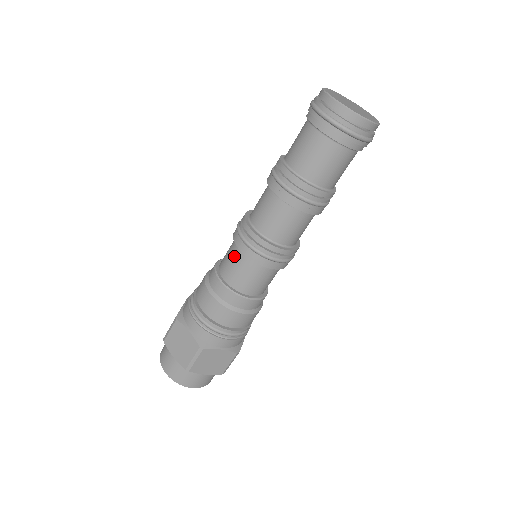
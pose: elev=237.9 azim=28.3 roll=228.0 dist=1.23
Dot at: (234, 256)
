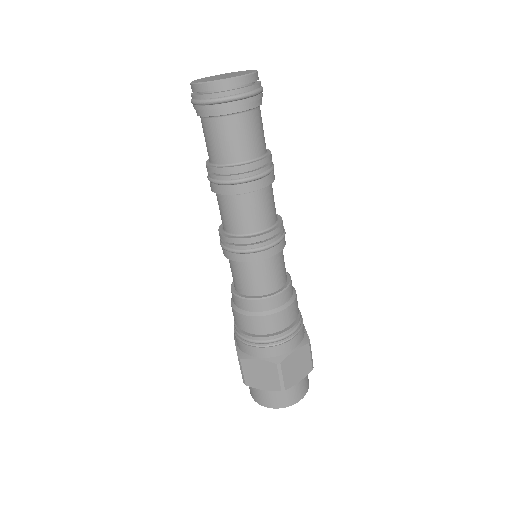
Dot at: occluded
